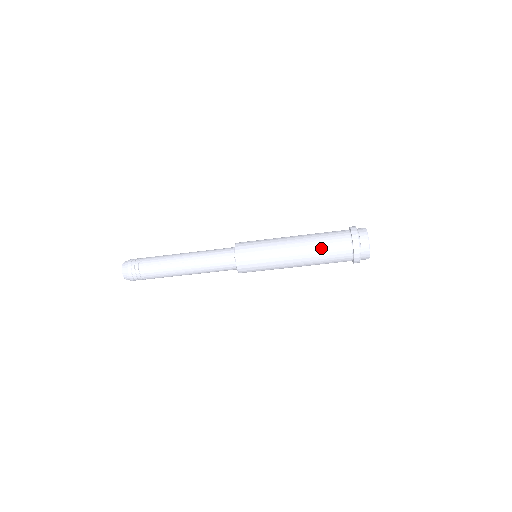
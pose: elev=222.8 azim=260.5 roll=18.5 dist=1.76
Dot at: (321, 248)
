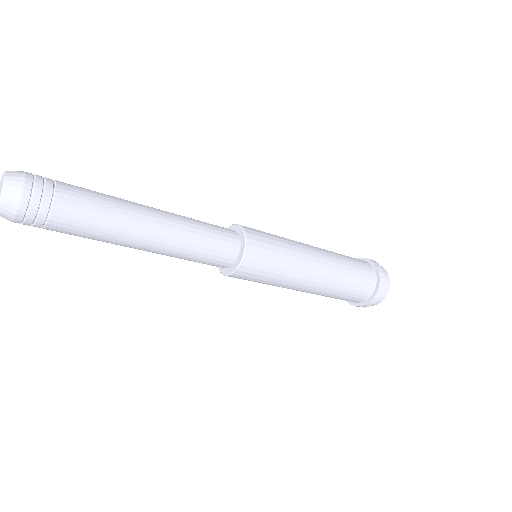
Dot at: (348, 271)
